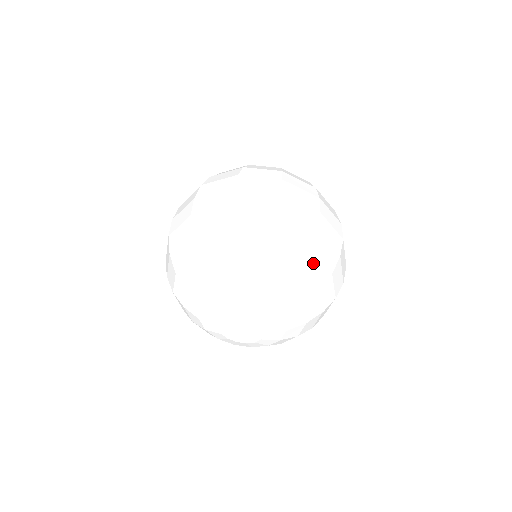
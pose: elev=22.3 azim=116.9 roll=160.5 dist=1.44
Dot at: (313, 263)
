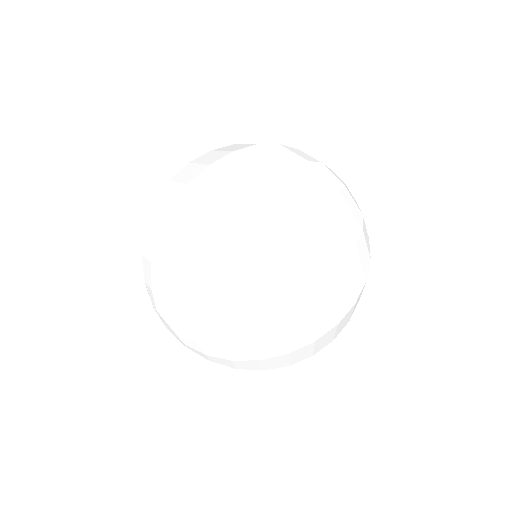
Dot at: (206, 255)
